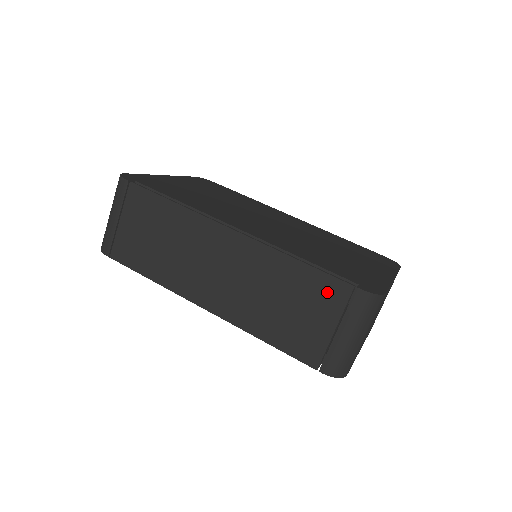
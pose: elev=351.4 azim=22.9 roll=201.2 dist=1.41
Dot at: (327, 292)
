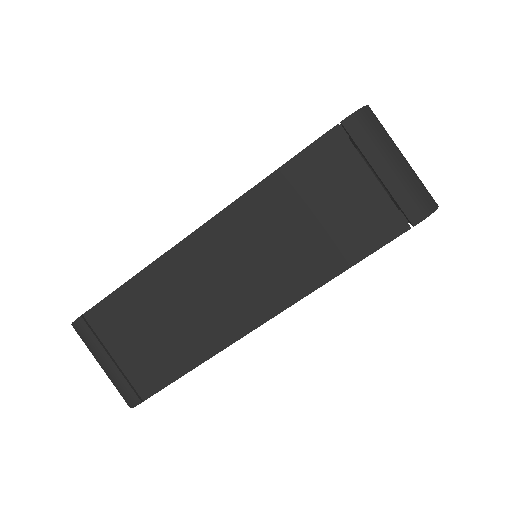
Dot at: (327, 160)
